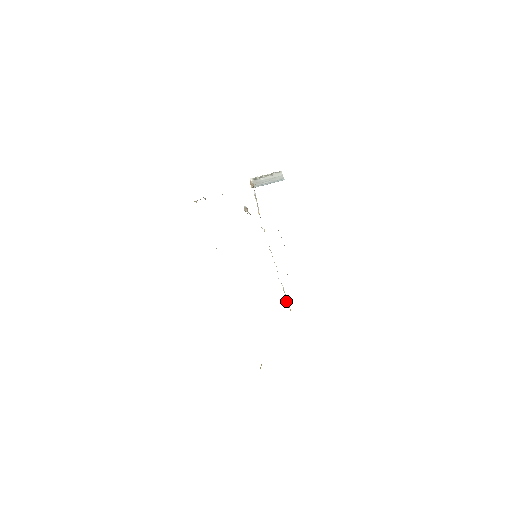
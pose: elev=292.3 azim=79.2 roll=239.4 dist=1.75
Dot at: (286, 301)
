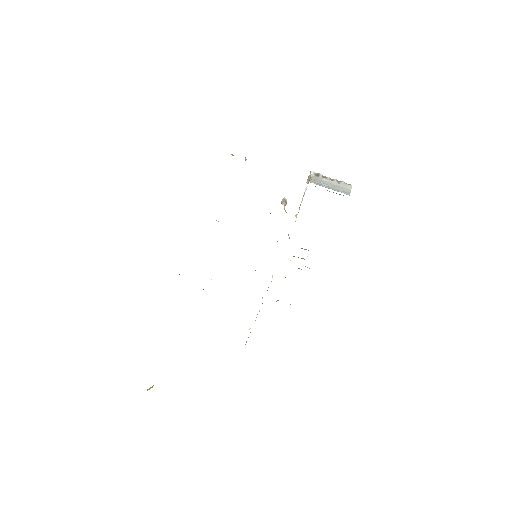
Dot at: (249, 329)
